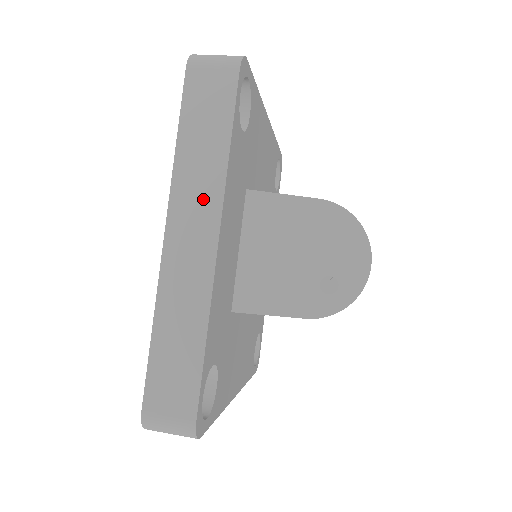
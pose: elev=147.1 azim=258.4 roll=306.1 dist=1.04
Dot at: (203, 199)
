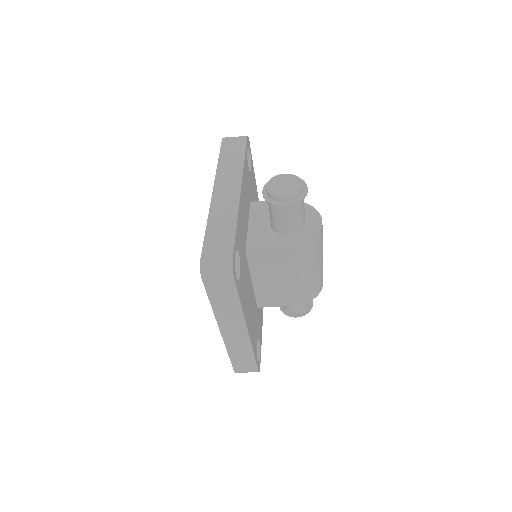
Dot at: (232, 177)
